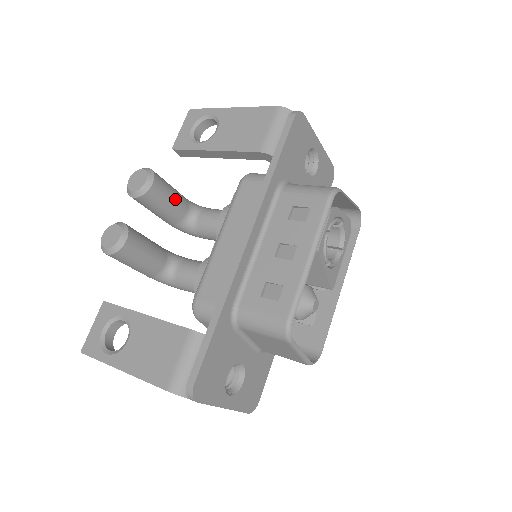
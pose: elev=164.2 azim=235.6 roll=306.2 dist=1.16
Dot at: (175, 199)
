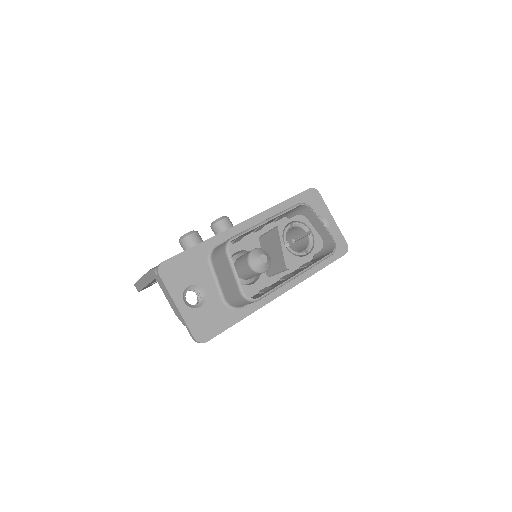
Dot at: occluded
